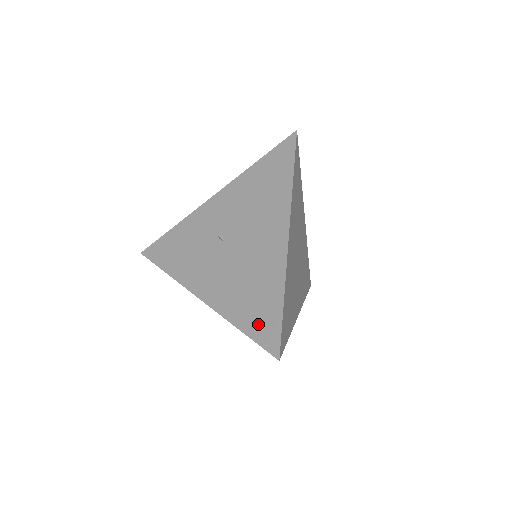
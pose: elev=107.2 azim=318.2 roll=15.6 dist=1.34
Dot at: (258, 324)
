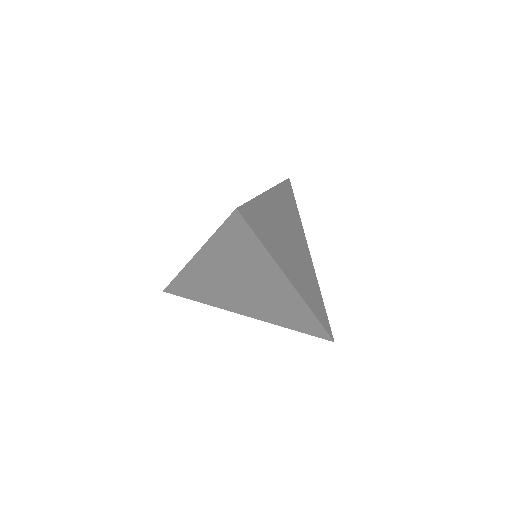
Dot at: occluded
